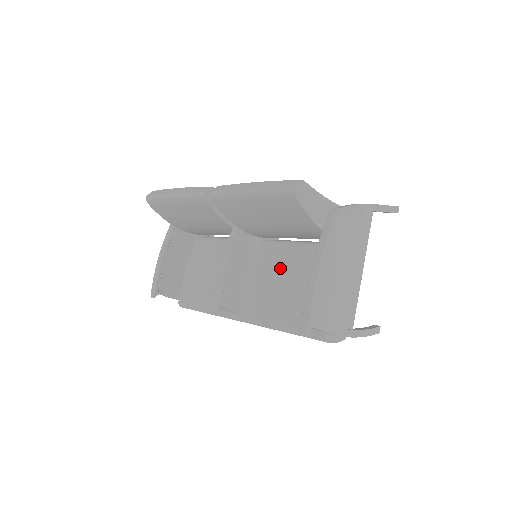
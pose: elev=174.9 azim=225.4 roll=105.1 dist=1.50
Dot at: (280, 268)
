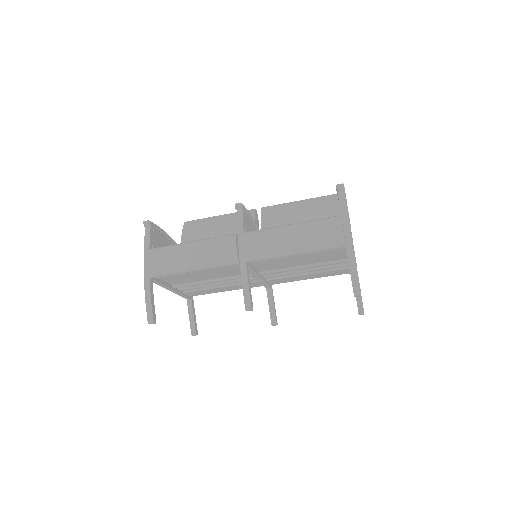
Dot at: occluded
